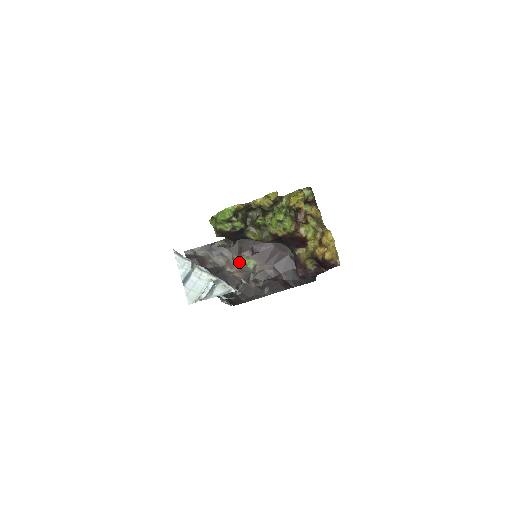
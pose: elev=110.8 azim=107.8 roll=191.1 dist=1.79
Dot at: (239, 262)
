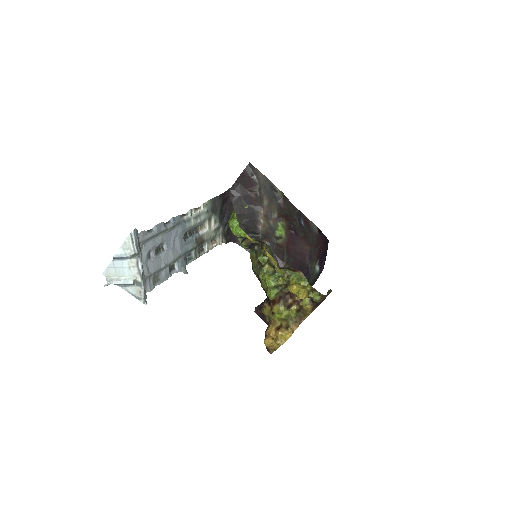
Dot at: (274, 221)
